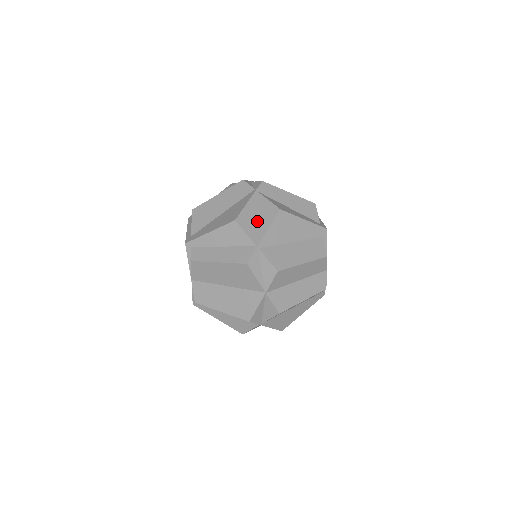
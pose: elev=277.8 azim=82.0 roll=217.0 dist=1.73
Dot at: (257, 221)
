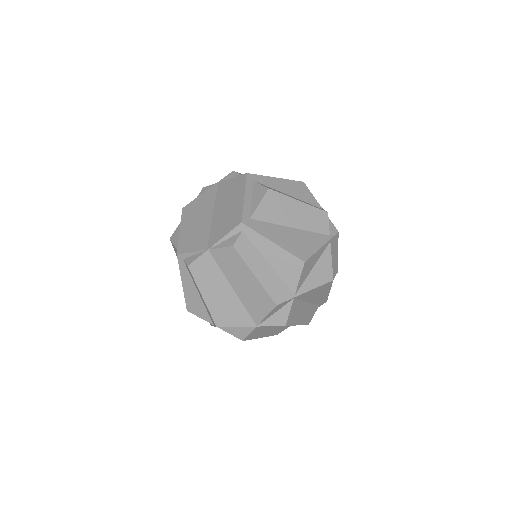
Dot at: (311, 271)
